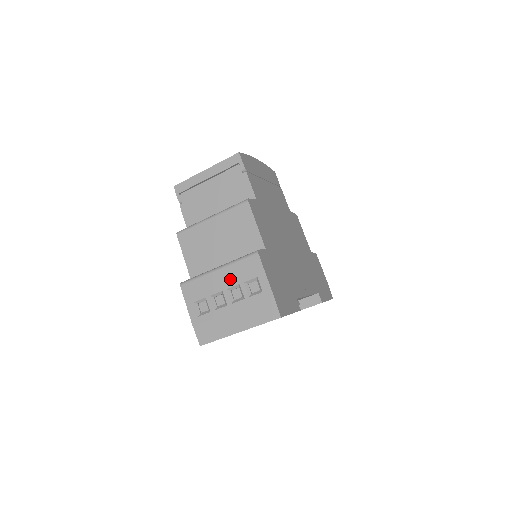
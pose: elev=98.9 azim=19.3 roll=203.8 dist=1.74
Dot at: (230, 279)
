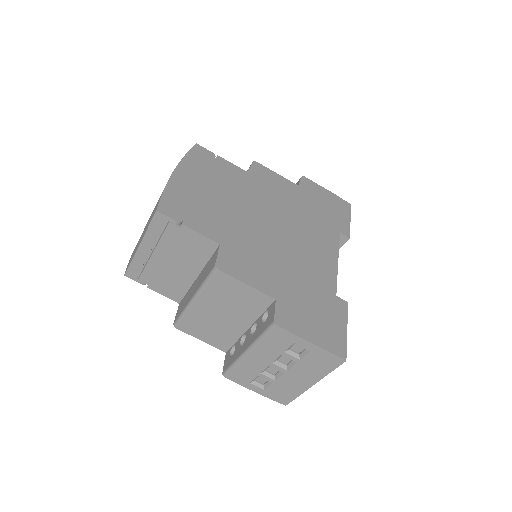
Dot at: (268, 355)
